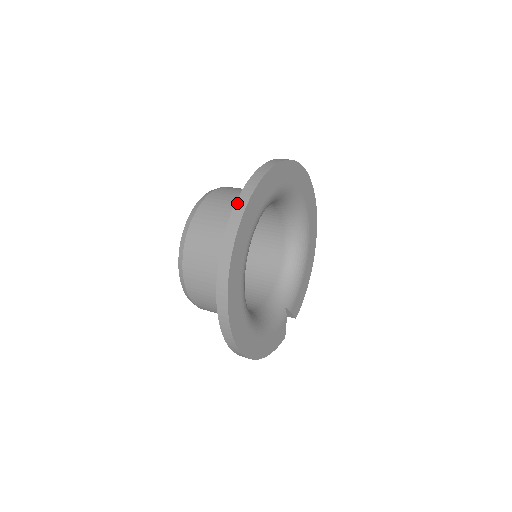
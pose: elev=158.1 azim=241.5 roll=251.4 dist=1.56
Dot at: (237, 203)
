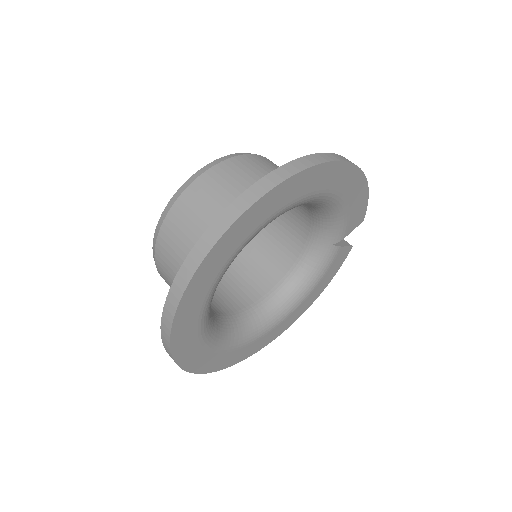
Dot at: occluded
